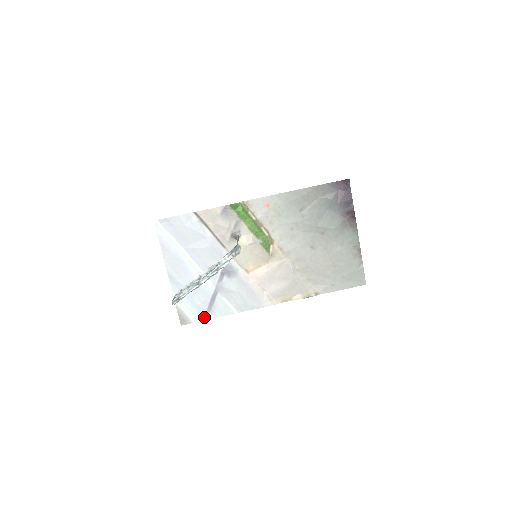
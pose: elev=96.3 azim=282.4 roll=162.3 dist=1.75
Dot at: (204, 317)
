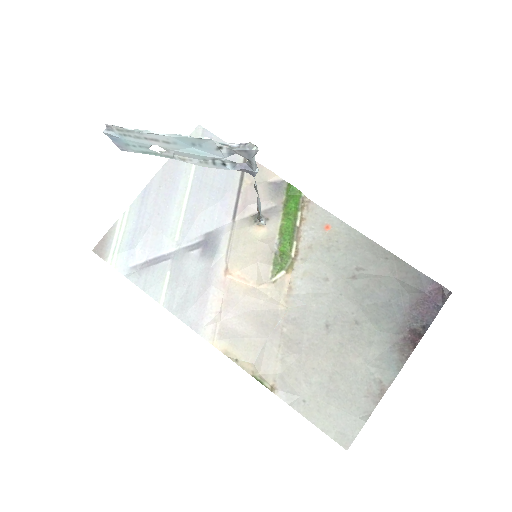
Dot at: (124, 269)
